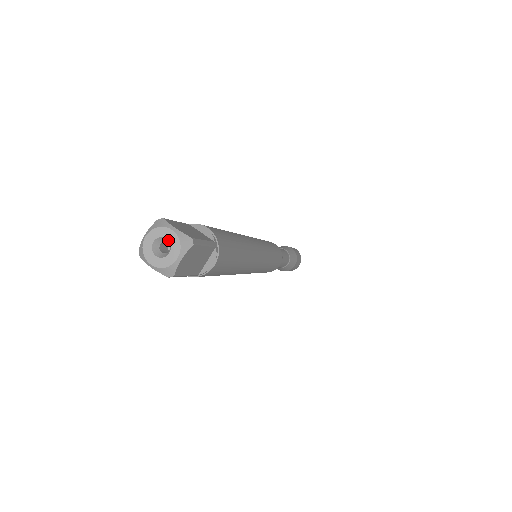
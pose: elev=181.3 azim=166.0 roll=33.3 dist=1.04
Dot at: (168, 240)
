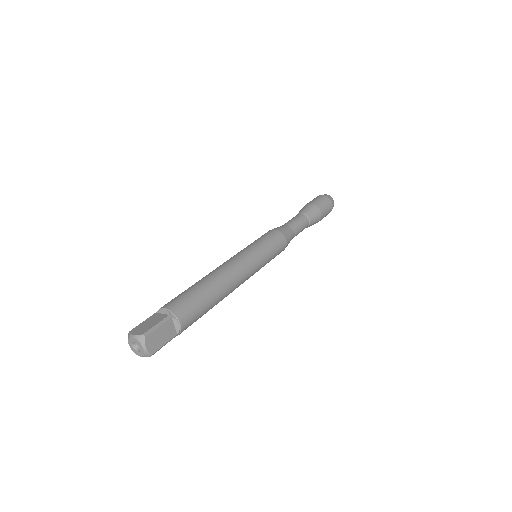
Dot at: (140, 349)
